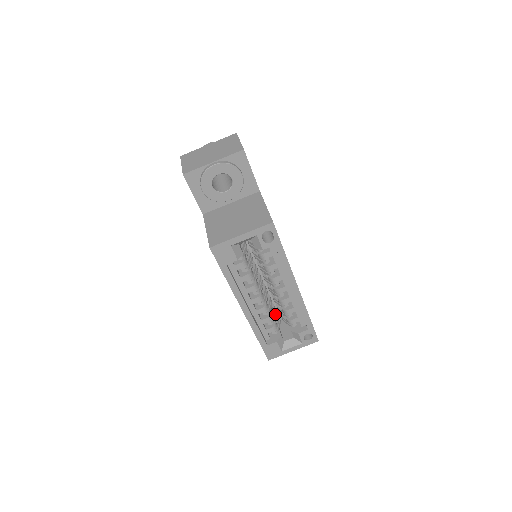
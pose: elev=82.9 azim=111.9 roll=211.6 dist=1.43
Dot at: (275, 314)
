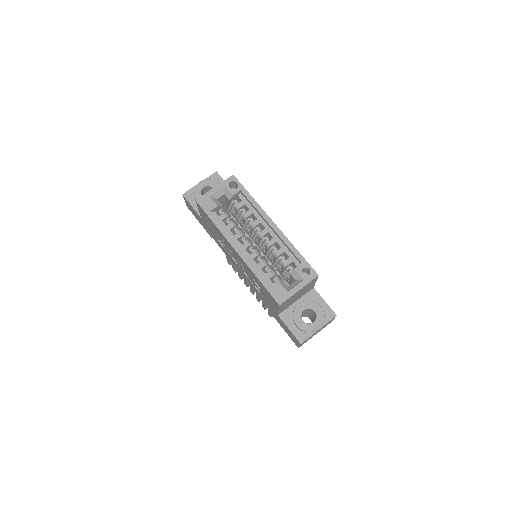
Dot at: (274, 269)
